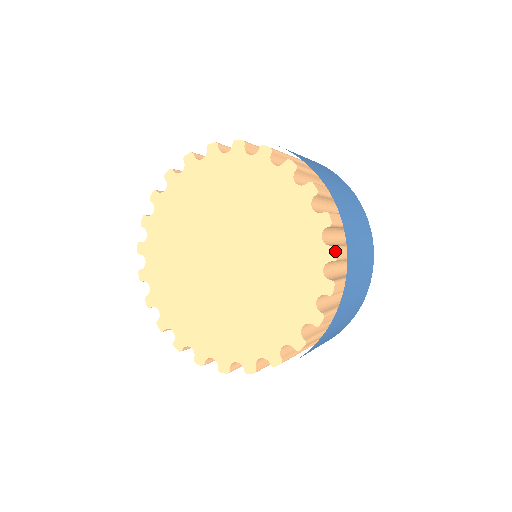
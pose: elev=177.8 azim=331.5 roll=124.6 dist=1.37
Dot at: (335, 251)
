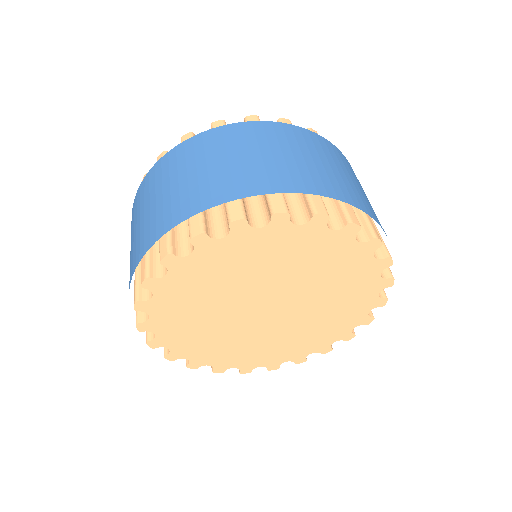
Dot at: (329, 351)
